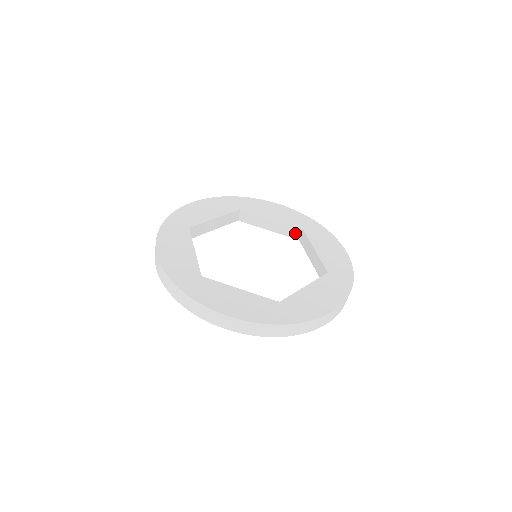
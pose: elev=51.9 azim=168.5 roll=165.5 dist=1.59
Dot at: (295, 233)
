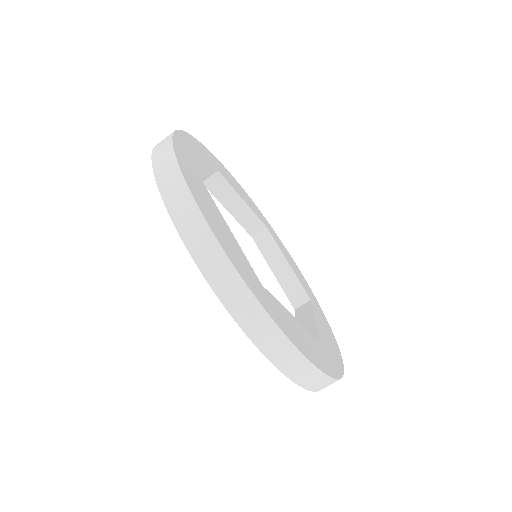
Dot at: (298, 298)
